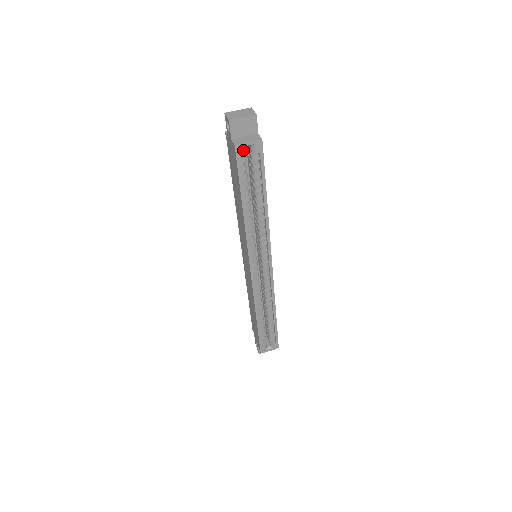
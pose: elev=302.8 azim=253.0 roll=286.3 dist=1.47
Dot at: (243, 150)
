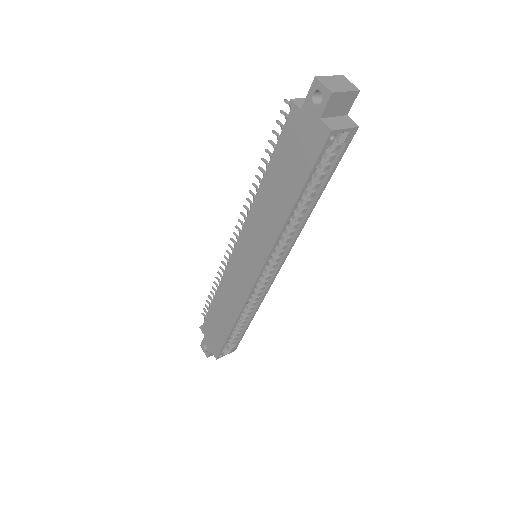
Dot at: (335, 137)
